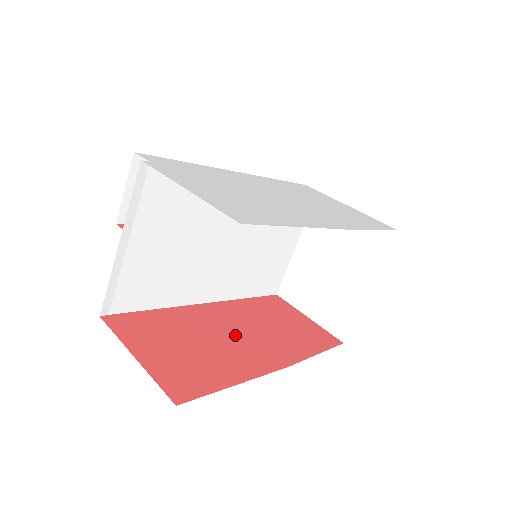
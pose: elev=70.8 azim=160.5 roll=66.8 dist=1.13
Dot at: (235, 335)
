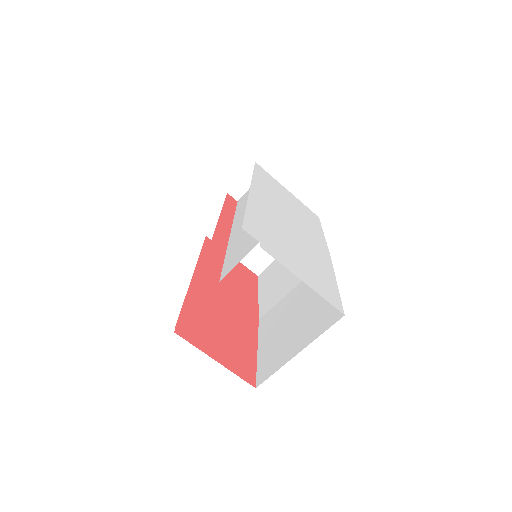
Dot at: (226, 304)
